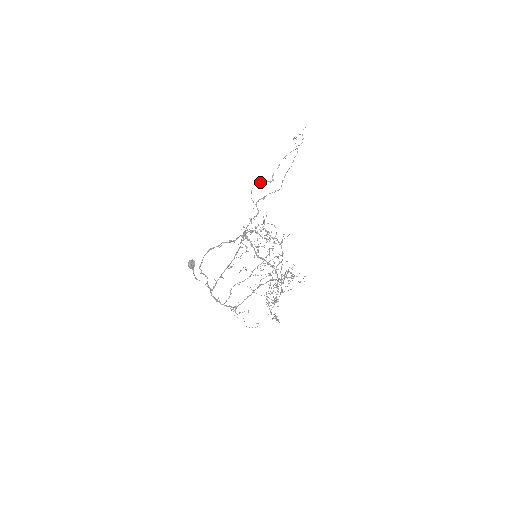
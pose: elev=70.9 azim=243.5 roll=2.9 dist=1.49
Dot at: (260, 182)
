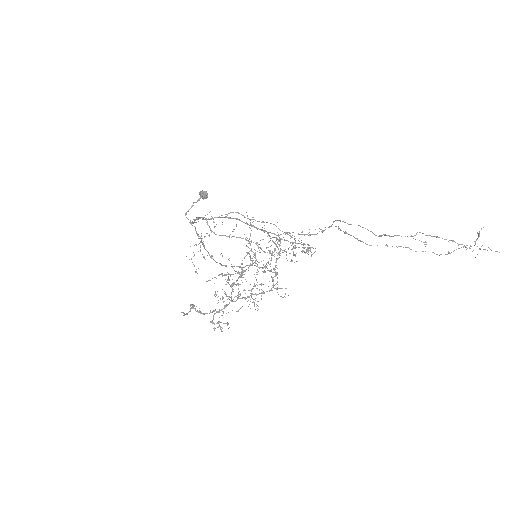
Dot at: occluded
